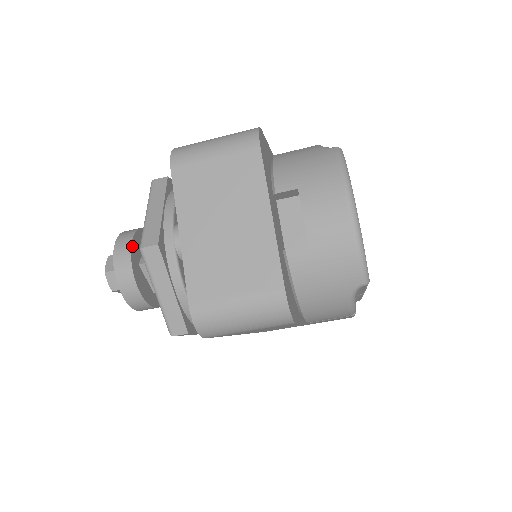
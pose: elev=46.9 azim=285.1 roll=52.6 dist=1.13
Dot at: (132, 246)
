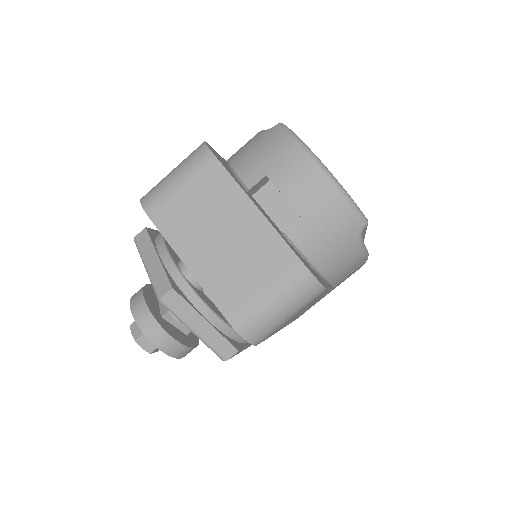
Dot at: (147, 304)
